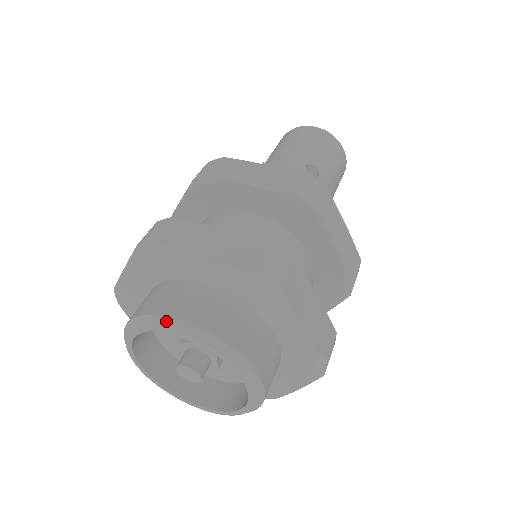
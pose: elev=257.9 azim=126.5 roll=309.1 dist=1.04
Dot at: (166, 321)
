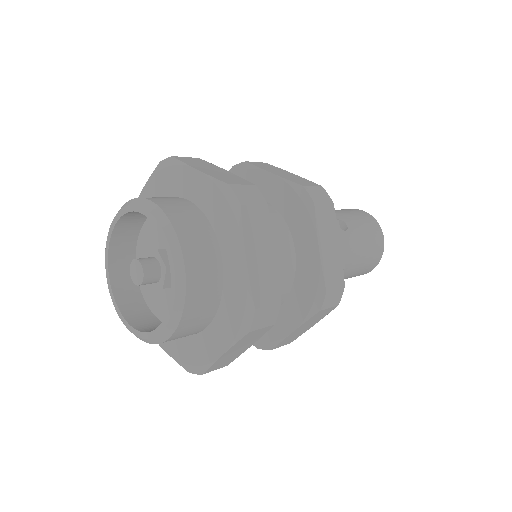
Dot at: (142, 201)
